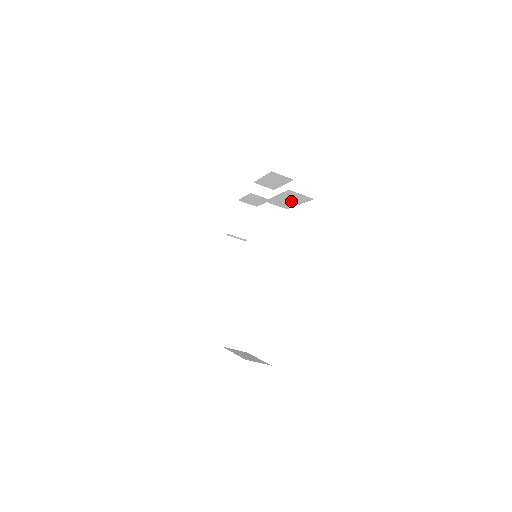
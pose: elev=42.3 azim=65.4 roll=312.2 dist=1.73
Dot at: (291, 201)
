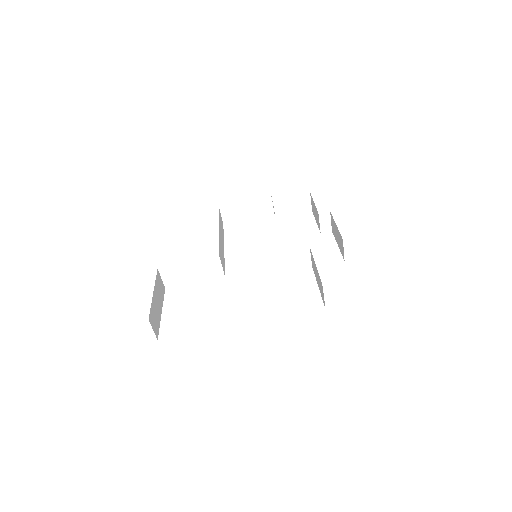
Dot at: occluded
